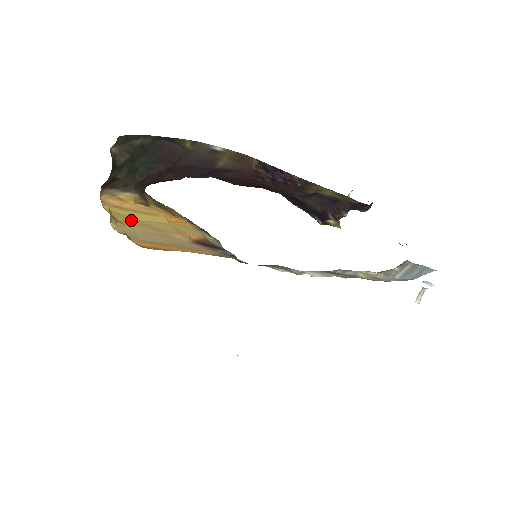
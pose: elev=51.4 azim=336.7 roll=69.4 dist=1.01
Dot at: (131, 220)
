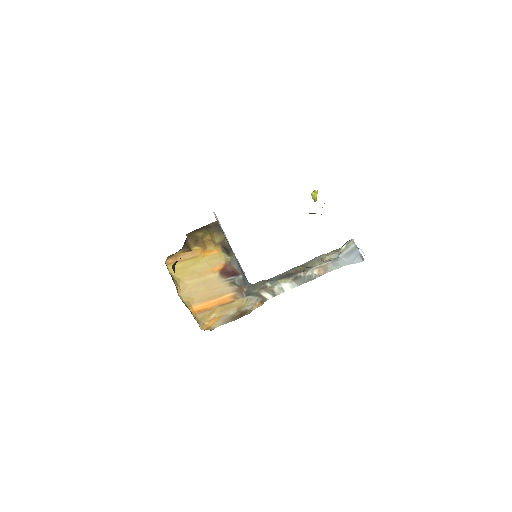
Dot at: (185, 272)
